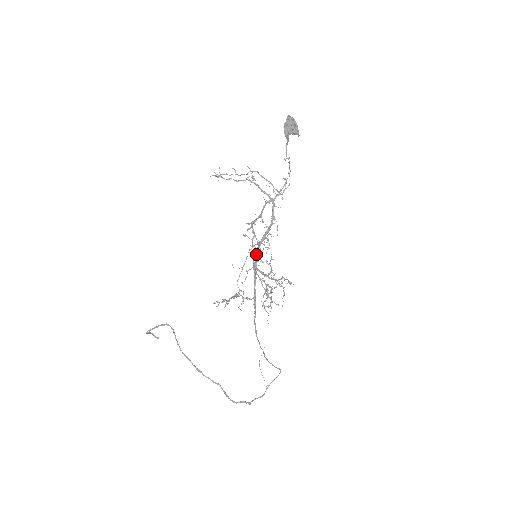
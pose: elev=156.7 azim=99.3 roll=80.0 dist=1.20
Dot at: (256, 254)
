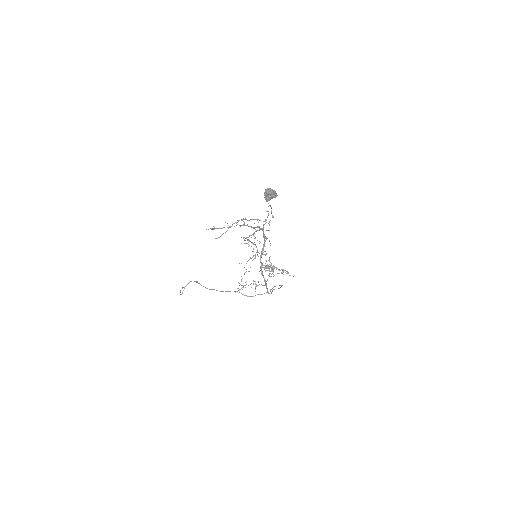
Dot at: occluded
